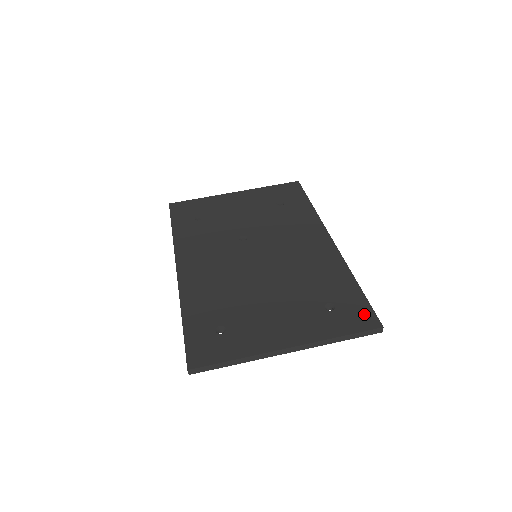
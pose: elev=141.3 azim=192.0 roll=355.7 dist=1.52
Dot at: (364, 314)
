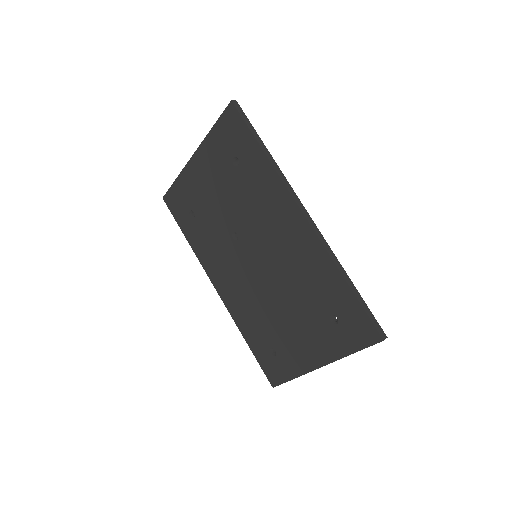
Dot at: (364, 326)
